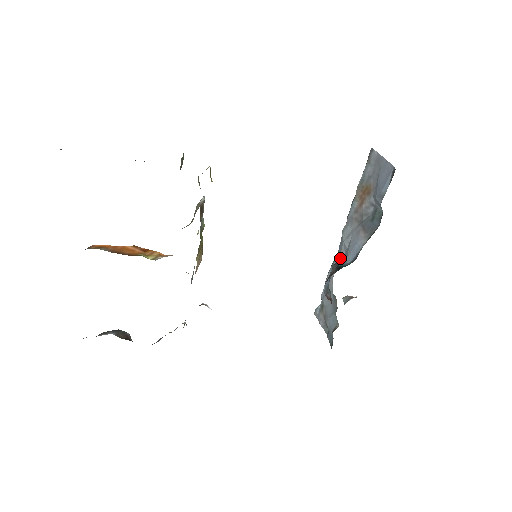
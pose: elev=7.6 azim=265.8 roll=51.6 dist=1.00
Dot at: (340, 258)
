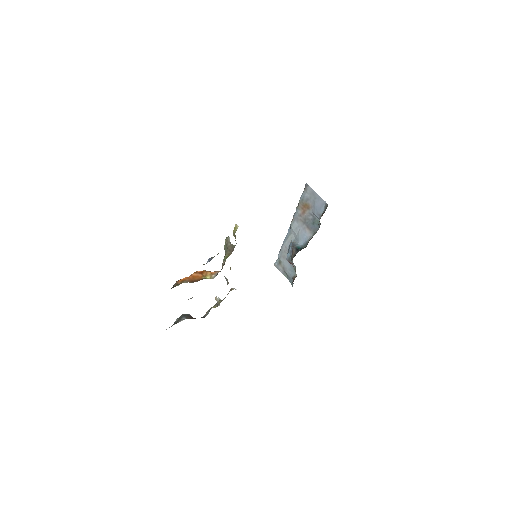
Dot at: (292, 239)
